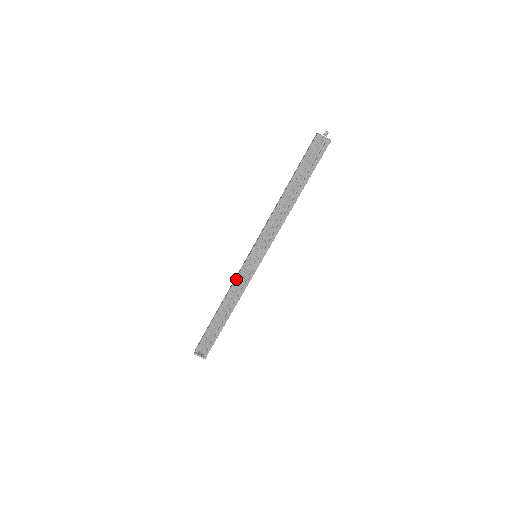
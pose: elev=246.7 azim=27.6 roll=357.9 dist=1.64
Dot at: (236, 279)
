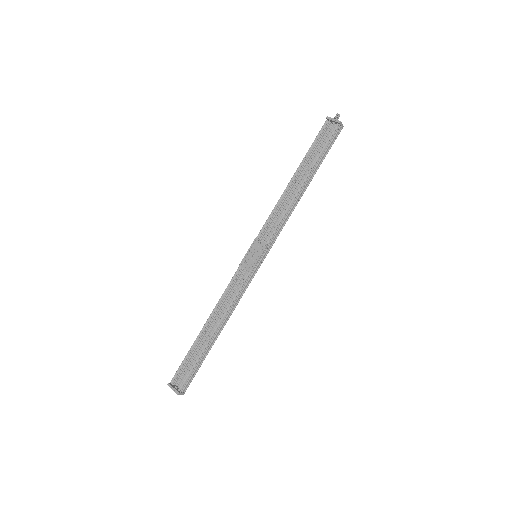
Dot at: (230, 282)
